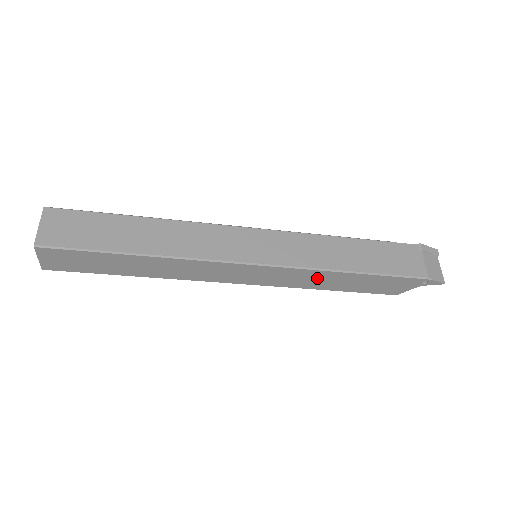
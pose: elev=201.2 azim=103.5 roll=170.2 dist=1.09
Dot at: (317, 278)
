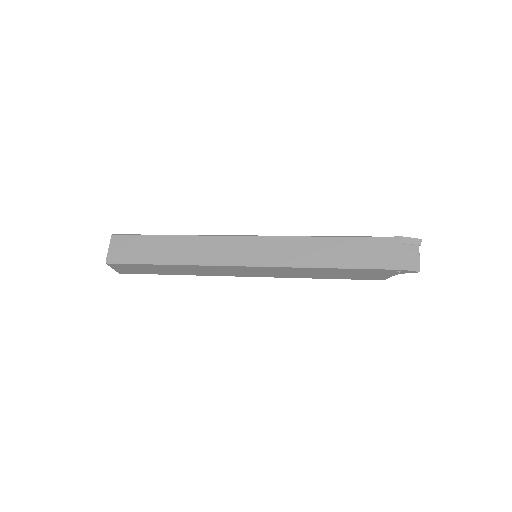
Dot at: (302, 272)
